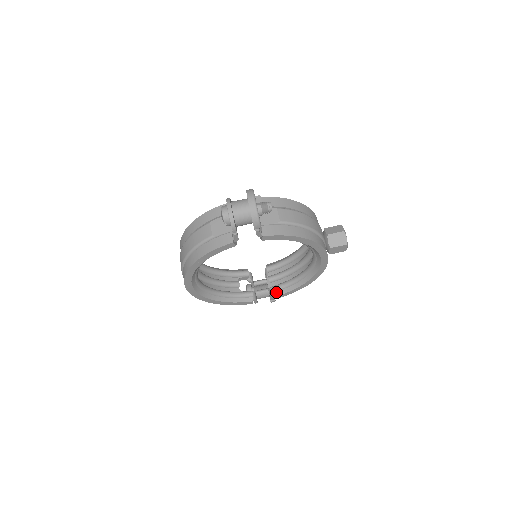
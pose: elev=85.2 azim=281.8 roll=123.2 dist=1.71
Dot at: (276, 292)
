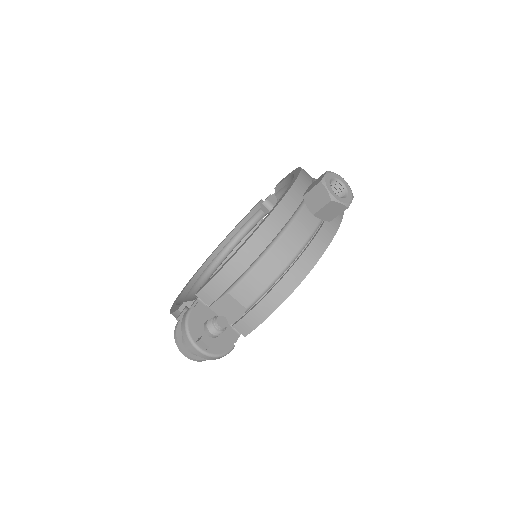
Dot at: occluded
